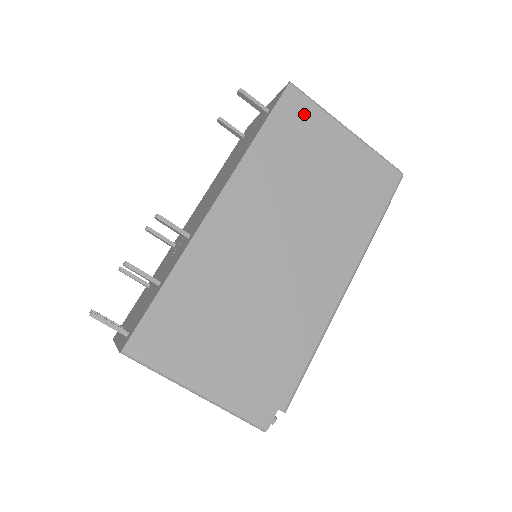
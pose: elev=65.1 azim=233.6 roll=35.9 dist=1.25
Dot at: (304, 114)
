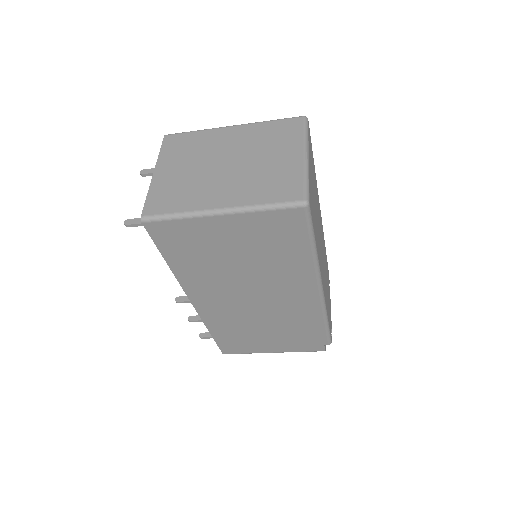
Dot at: (176, 232)
